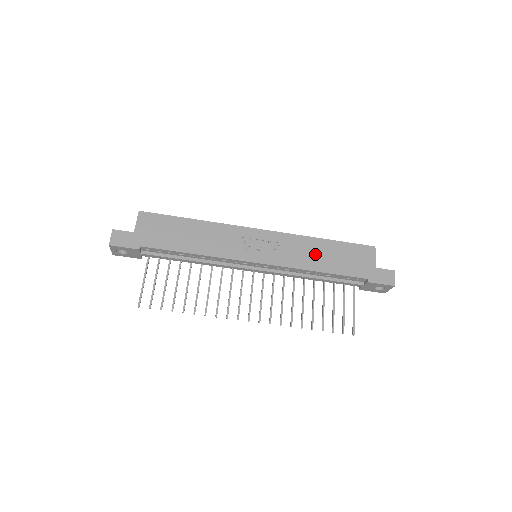
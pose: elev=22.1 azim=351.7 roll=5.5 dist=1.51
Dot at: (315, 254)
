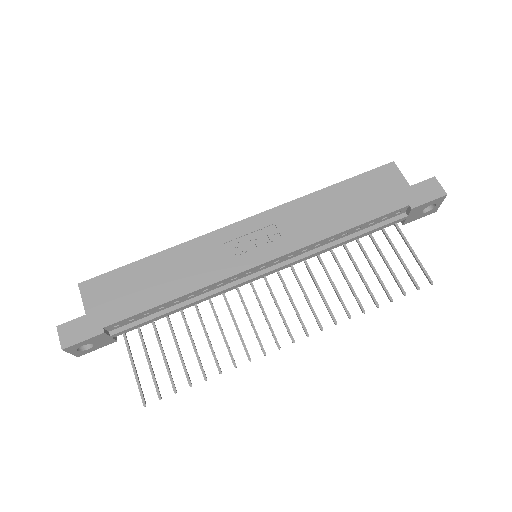
Dot at: (327, 212)
